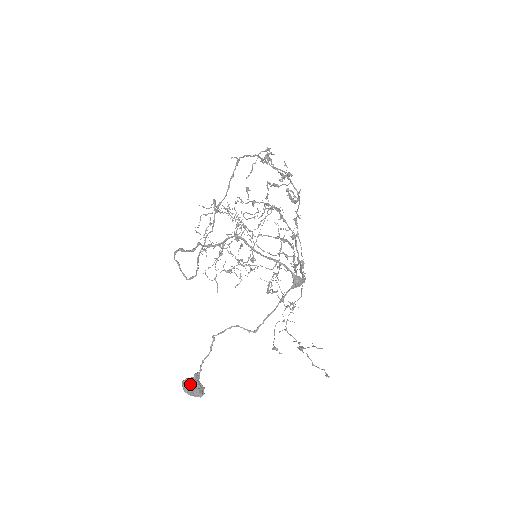
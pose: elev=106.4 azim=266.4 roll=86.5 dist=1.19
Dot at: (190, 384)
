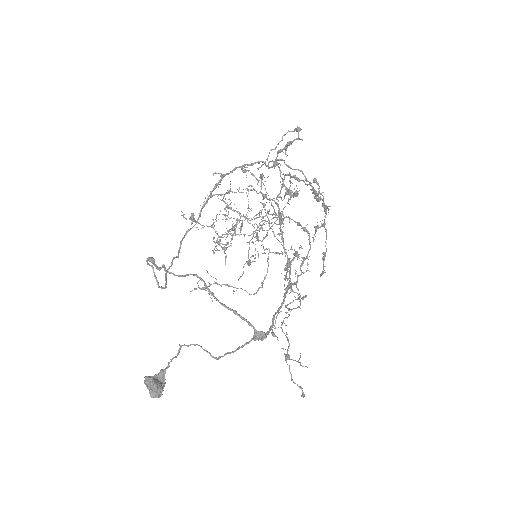
Dot at: (150, 384)
